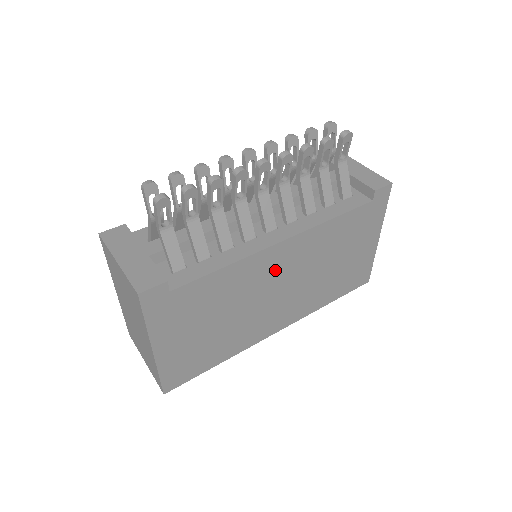
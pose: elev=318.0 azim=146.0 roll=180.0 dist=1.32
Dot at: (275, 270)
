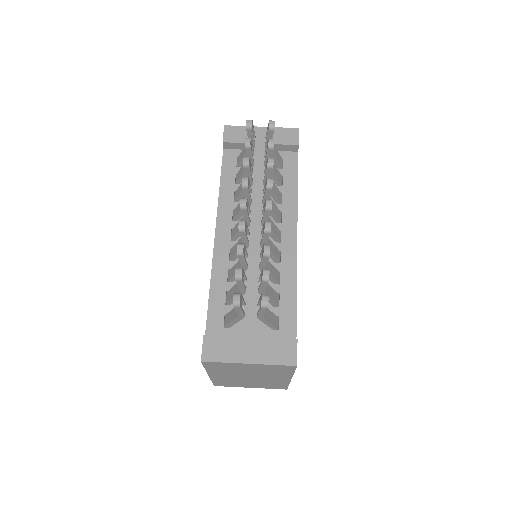
Dot at: occluded
